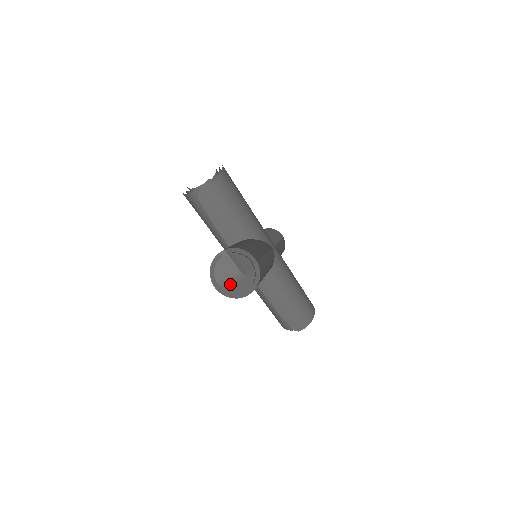
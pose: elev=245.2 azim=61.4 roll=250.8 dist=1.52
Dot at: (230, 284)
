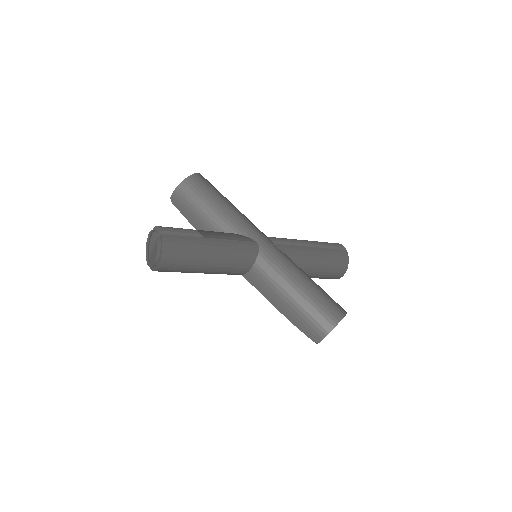
Dot at: (150, 258)
